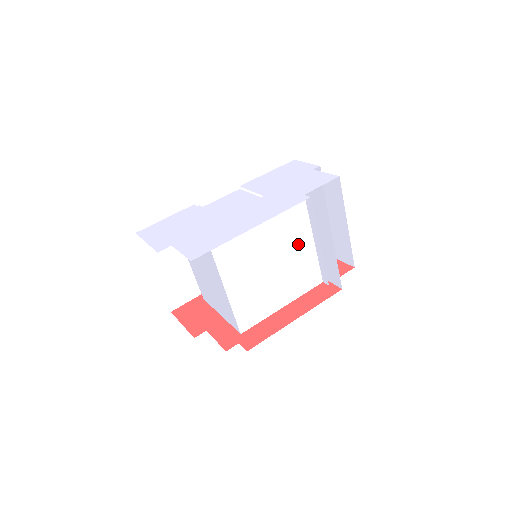
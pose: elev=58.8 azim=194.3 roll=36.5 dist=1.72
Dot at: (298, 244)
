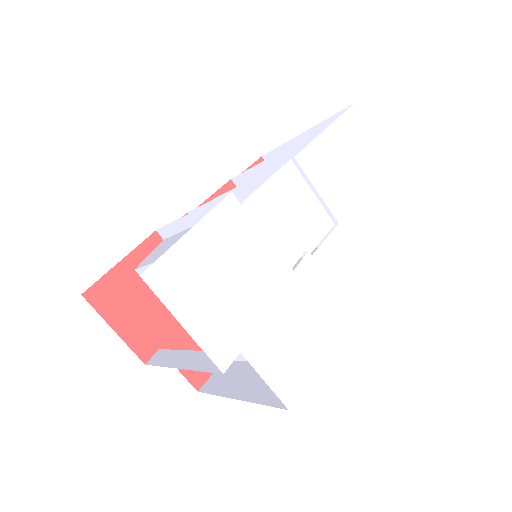
Dot at: occluded
